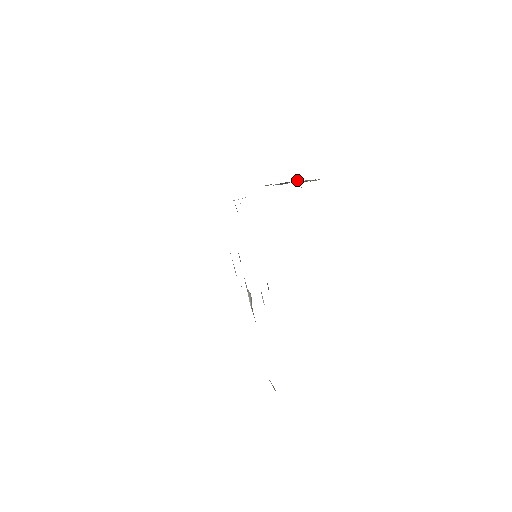
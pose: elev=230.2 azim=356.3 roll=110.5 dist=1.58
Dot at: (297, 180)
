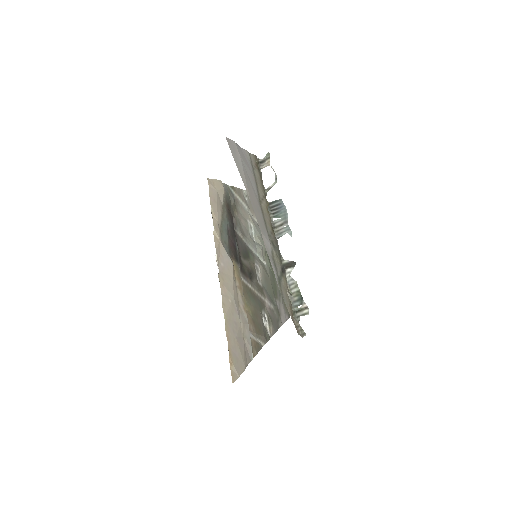
Dot at: (285, 270)
